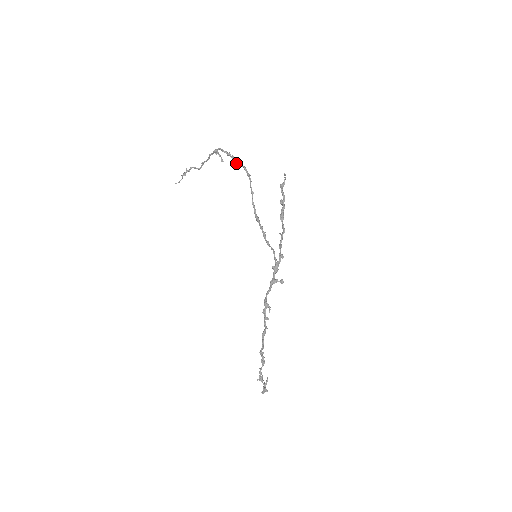
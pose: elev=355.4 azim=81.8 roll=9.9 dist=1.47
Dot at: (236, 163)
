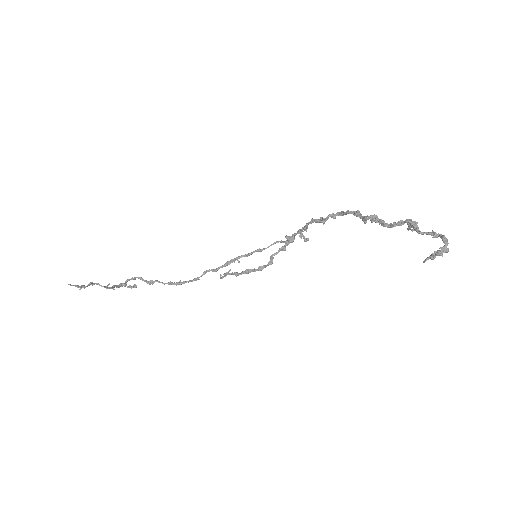
Dot at: (158, 281)
